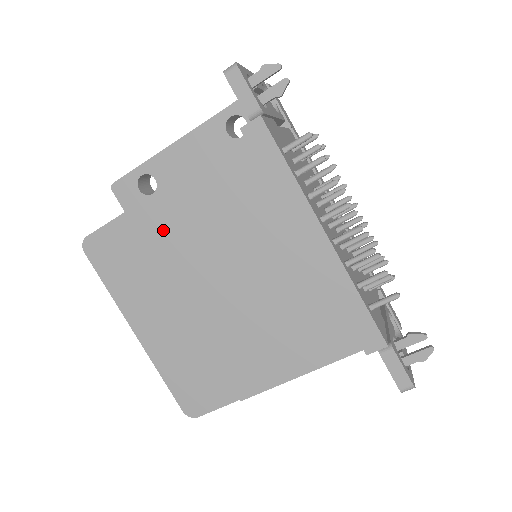
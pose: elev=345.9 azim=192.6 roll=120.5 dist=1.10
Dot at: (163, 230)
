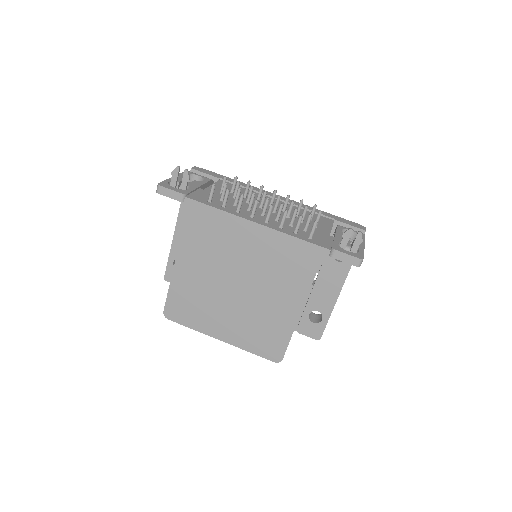
Dot at: (191, 281)
